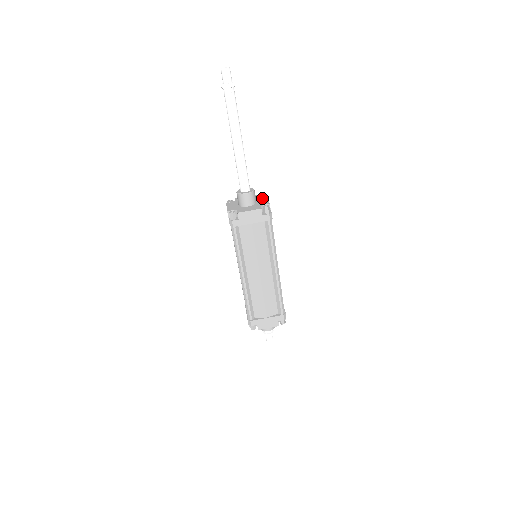
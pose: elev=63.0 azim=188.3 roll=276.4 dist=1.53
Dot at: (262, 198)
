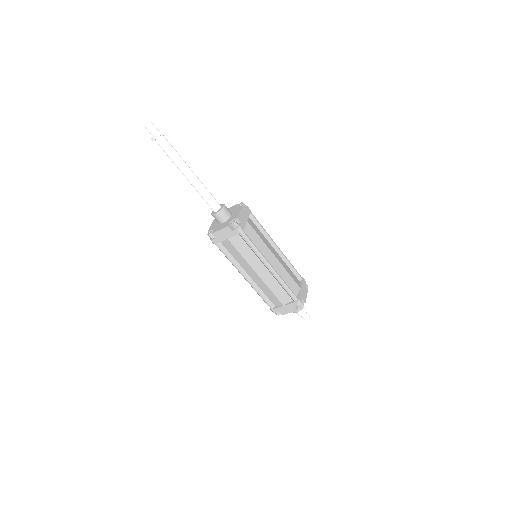
Dot at: (237, 209)
